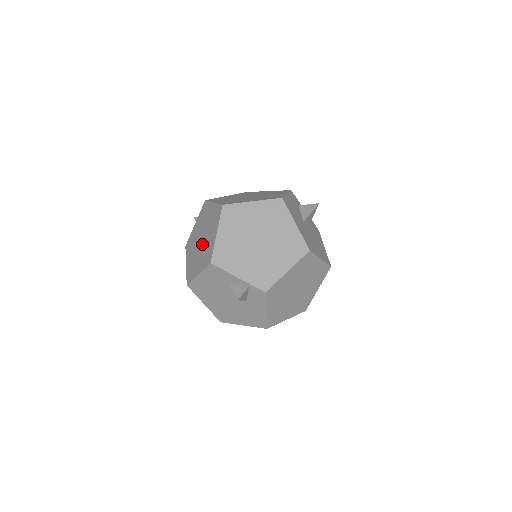
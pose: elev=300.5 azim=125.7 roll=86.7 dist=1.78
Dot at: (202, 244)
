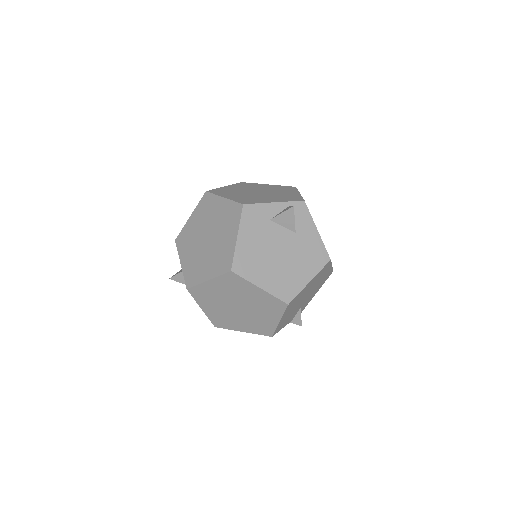
Dot at: (213, 234)
